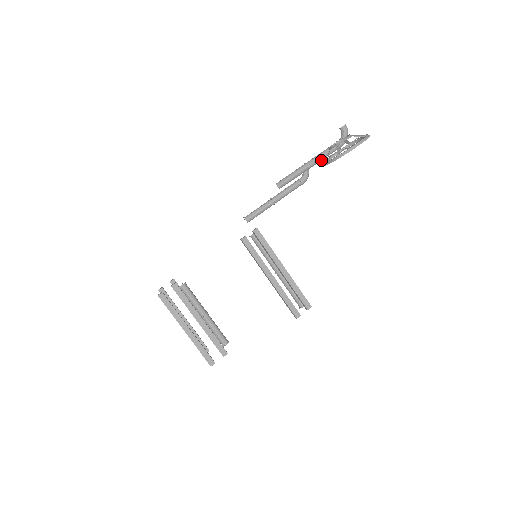
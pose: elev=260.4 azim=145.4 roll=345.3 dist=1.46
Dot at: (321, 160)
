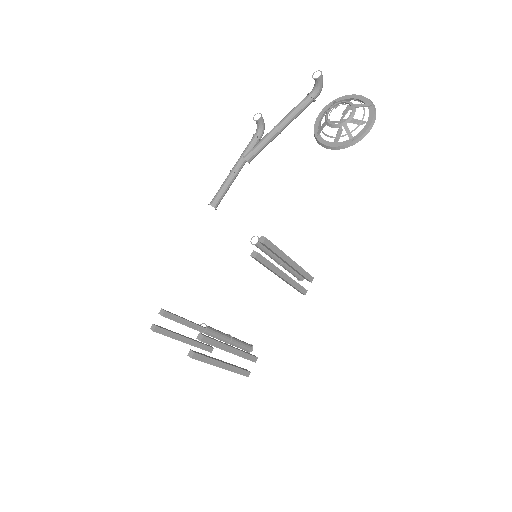
Dot at: (293, 119)
